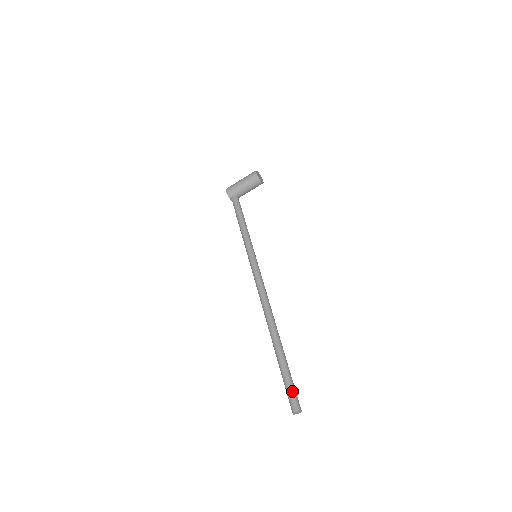
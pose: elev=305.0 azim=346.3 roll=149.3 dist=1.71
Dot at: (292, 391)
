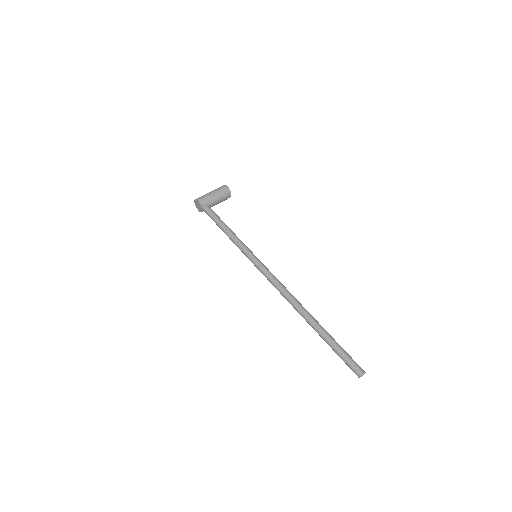
Dot at: (351, 358)
